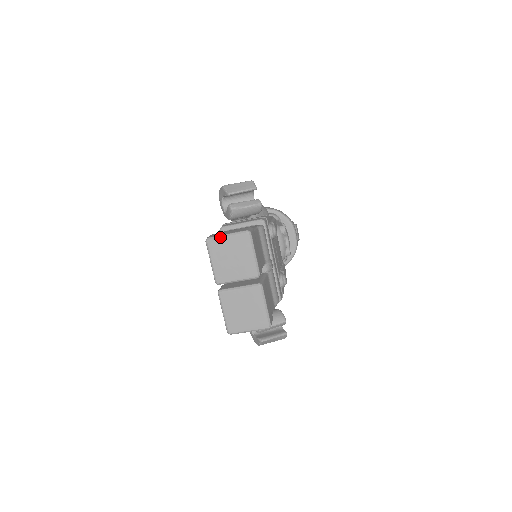
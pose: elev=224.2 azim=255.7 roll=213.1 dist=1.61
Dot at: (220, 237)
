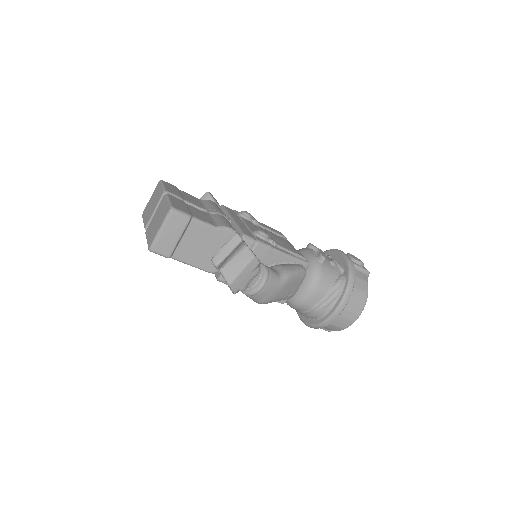
Dot at: (148, 203)
